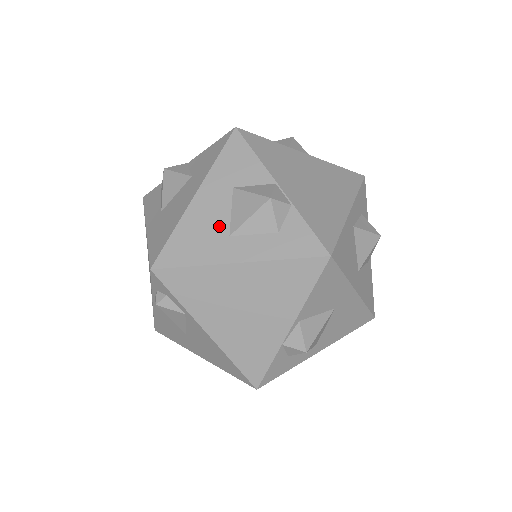
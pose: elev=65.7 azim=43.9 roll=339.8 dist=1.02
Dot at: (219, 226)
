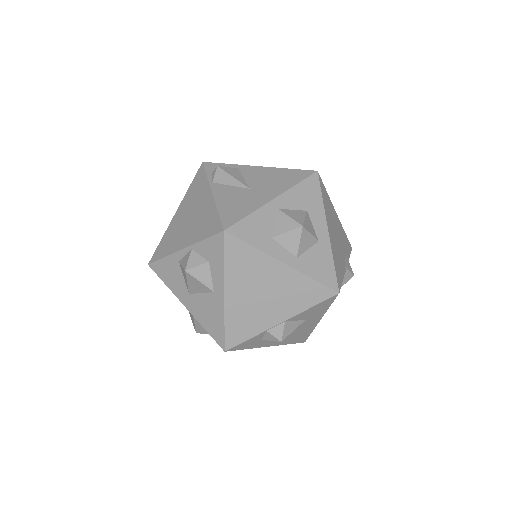
Dot at: occluded
